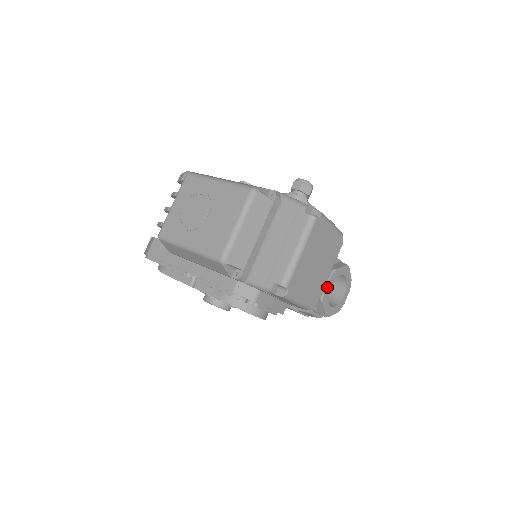
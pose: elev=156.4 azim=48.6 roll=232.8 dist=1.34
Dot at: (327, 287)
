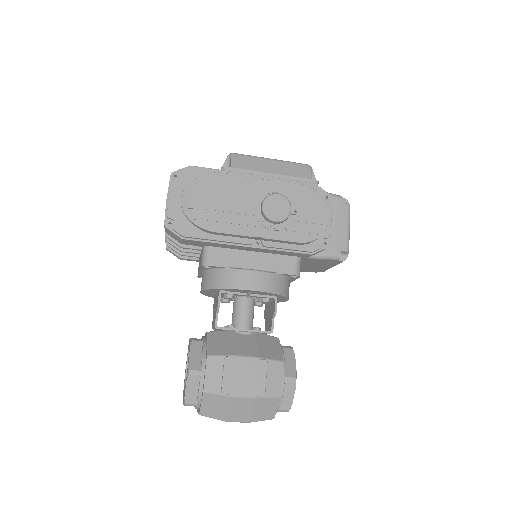
Dot at: occluded
